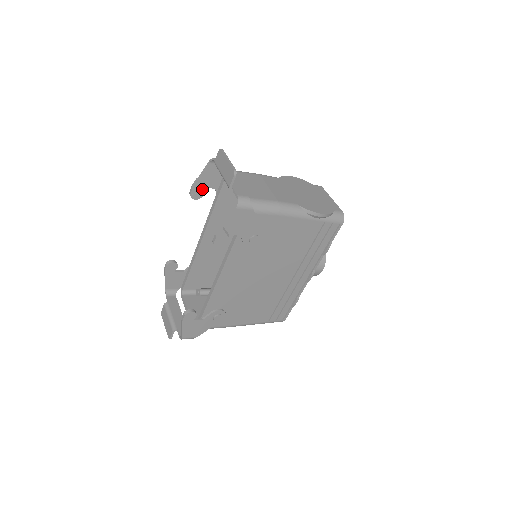
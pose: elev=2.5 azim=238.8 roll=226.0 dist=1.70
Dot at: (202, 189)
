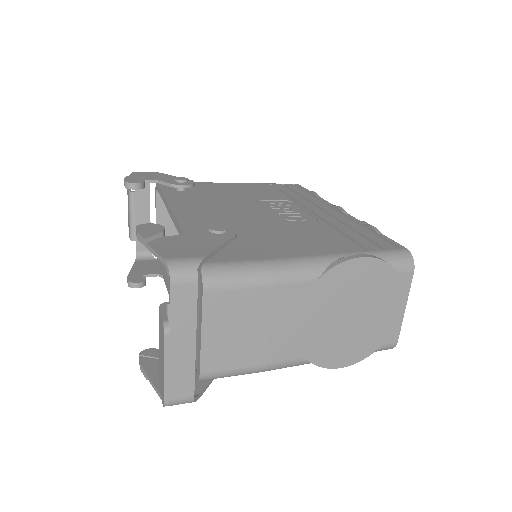
Dot at: (160, 238)
